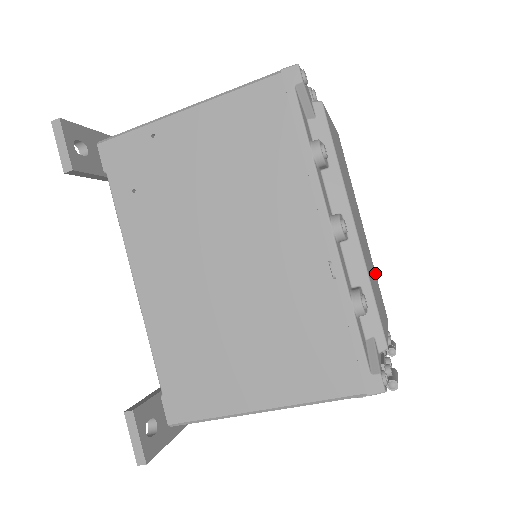
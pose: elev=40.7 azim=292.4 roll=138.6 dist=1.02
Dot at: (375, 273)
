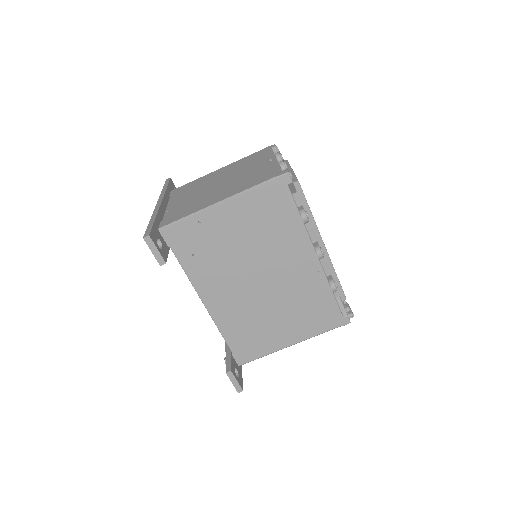
Dot at: occluded
